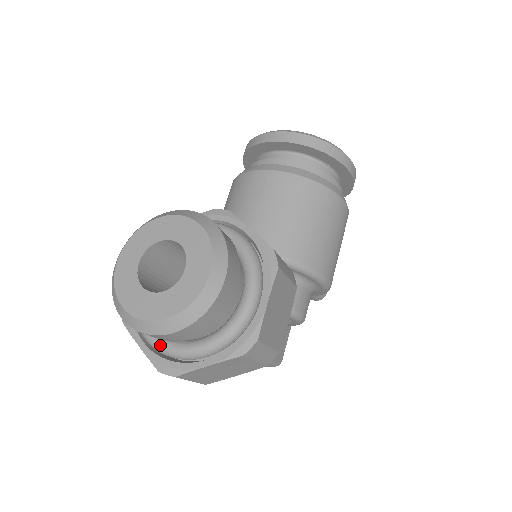
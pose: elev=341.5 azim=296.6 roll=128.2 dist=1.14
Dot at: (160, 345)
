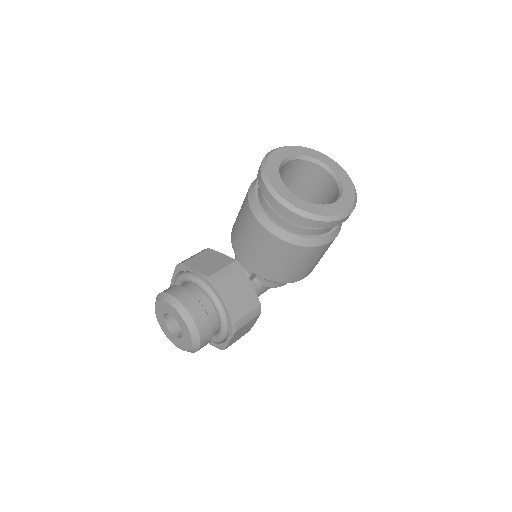
Dot at: occluded
